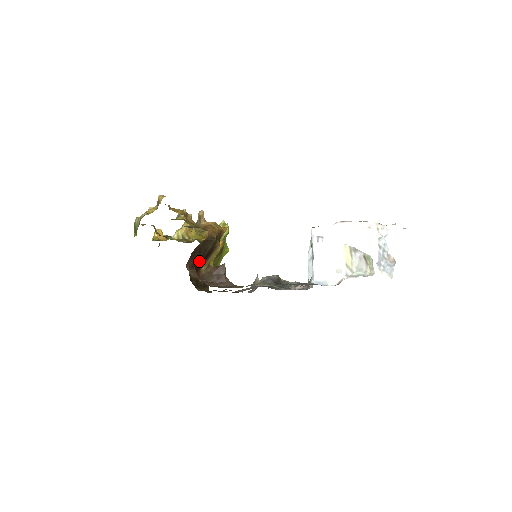
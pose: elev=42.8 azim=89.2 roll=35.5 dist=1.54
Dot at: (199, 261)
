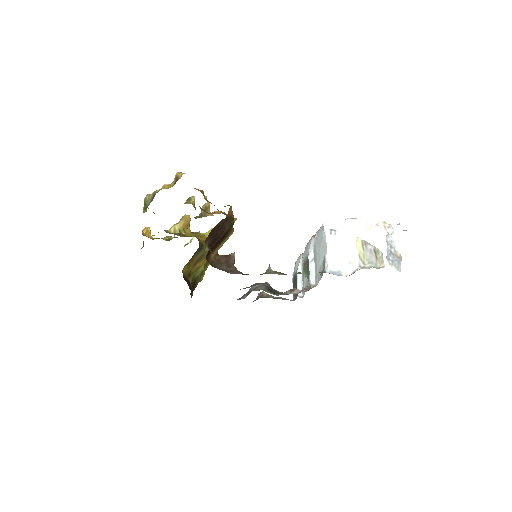
Dot at: (214, 243)
